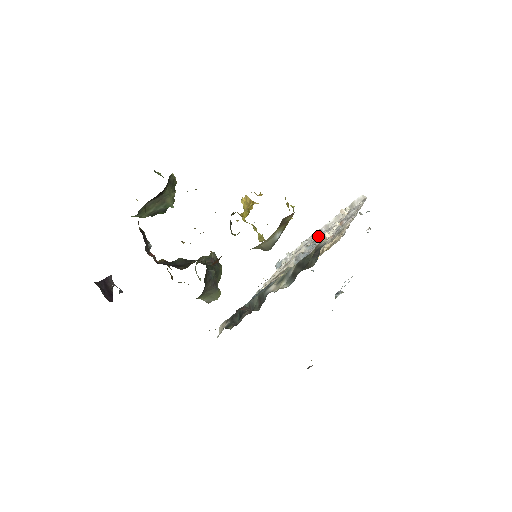
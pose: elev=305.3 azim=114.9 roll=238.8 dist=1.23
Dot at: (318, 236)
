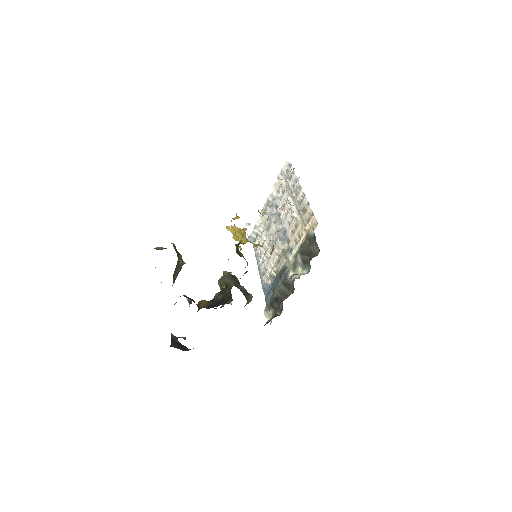
Dot at: (272, 207)
